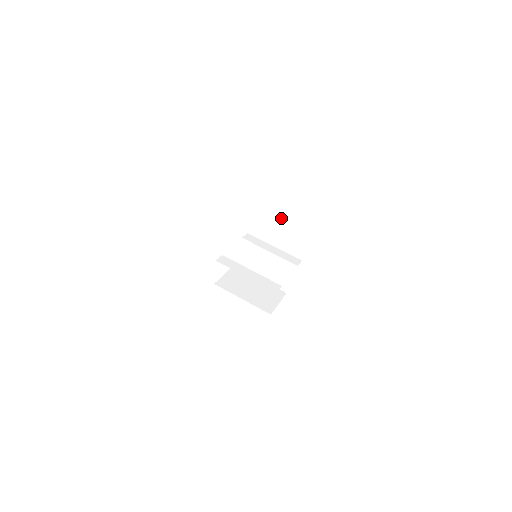
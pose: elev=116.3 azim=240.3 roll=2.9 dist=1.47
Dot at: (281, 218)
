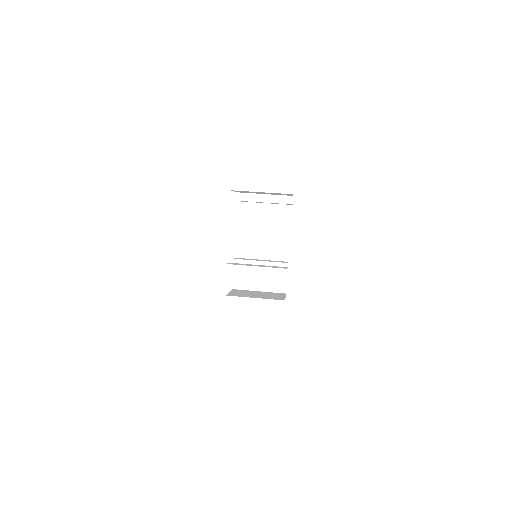
Dot at: (261, 232)
